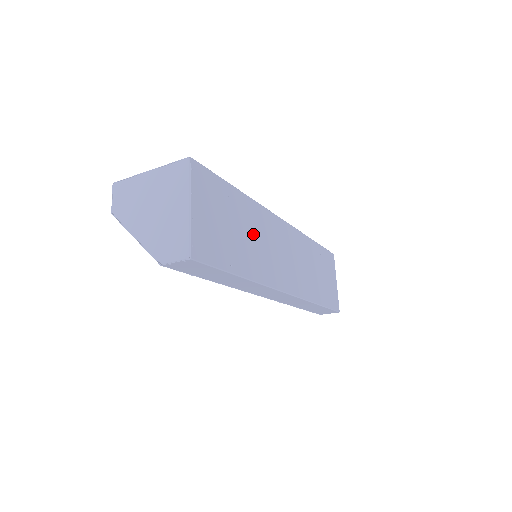
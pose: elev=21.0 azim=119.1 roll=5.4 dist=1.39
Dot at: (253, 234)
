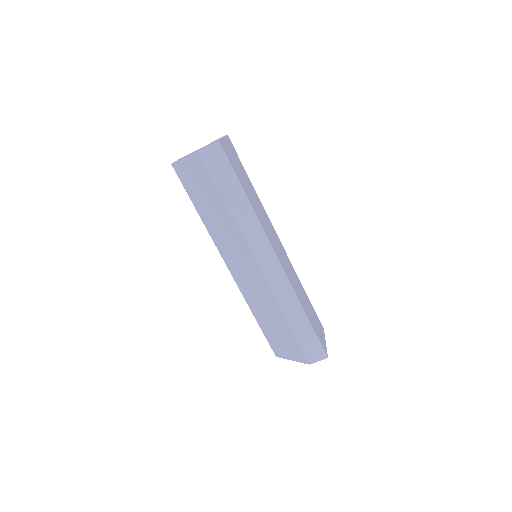
Dot at: (257, 203)
